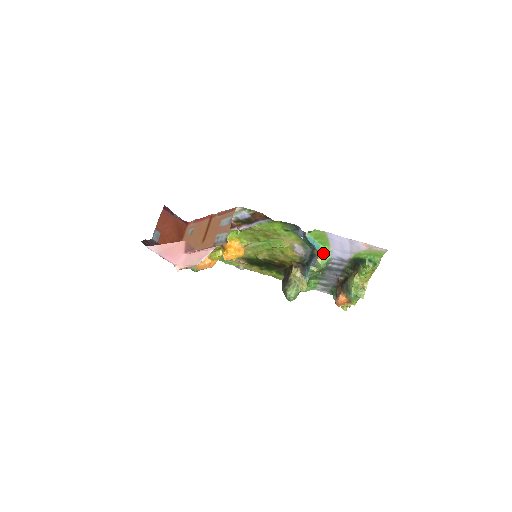
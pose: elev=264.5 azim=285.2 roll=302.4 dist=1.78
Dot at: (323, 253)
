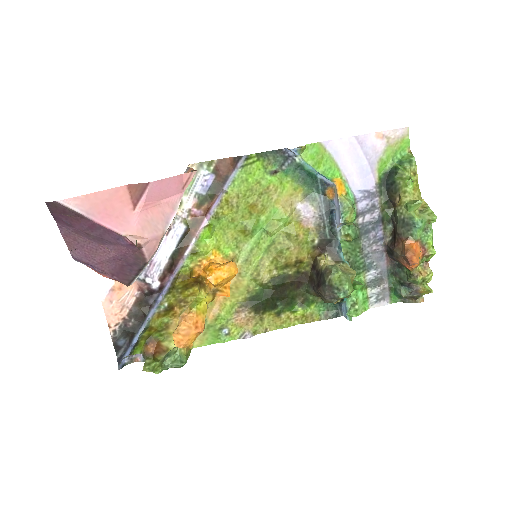
Dot at: (339, 182)
